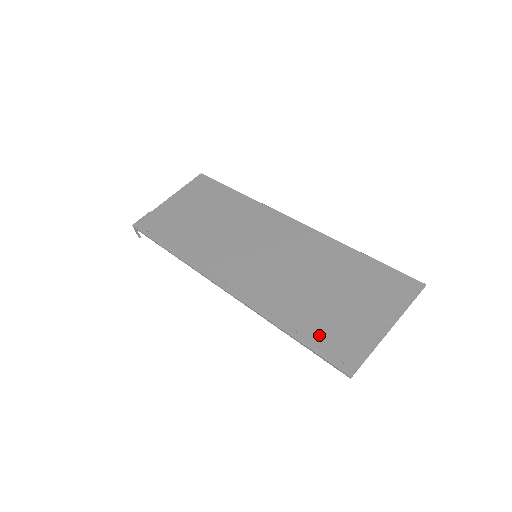
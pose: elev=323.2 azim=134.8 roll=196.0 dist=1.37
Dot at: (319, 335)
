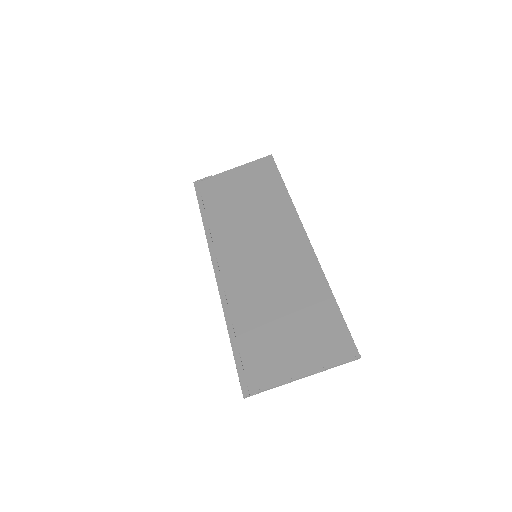
Dot at: (248, 350)
